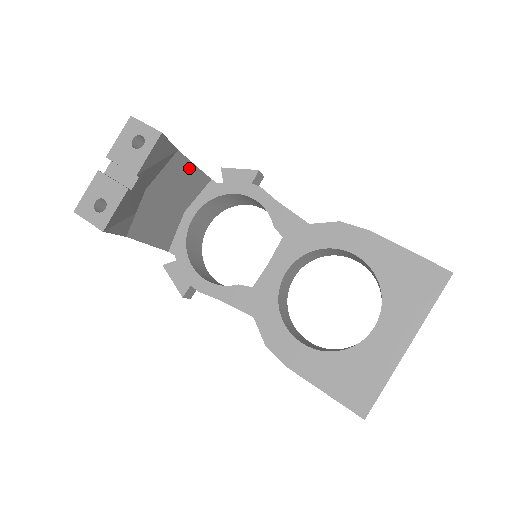
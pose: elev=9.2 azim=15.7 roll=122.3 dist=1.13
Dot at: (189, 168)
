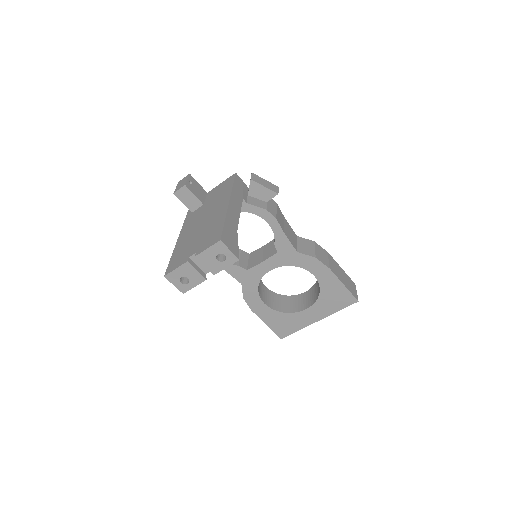
Dot at: occluded
